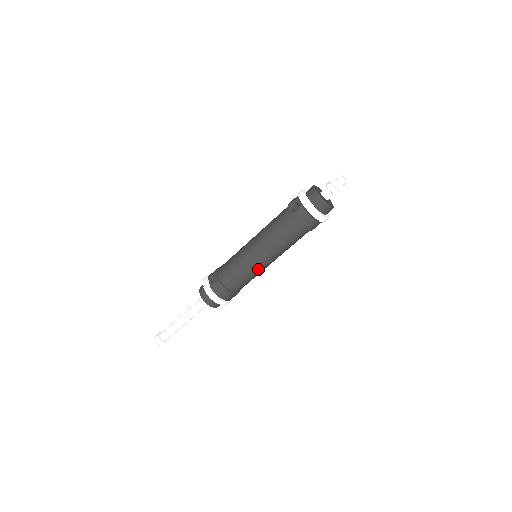
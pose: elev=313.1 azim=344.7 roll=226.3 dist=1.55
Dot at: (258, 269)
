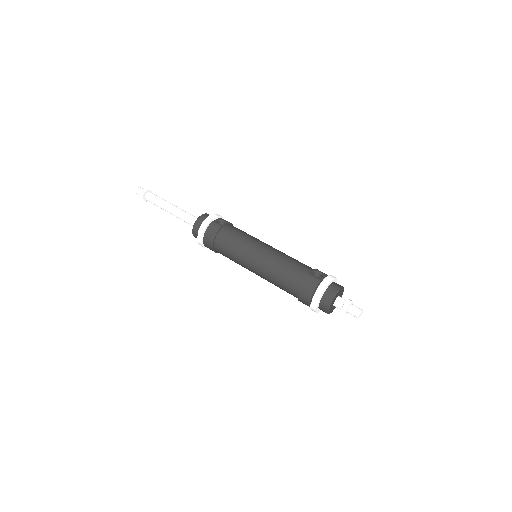
Dot at: (244, 260)
